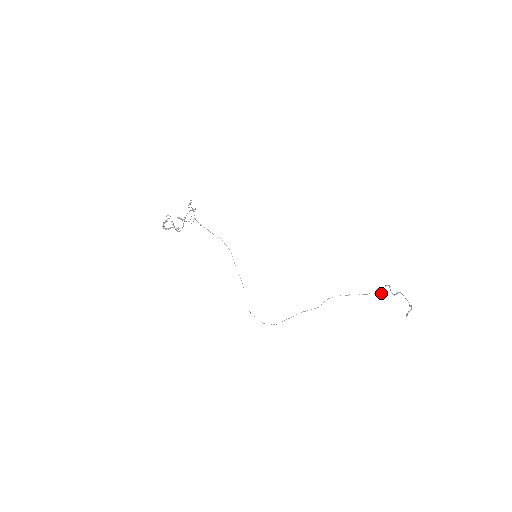
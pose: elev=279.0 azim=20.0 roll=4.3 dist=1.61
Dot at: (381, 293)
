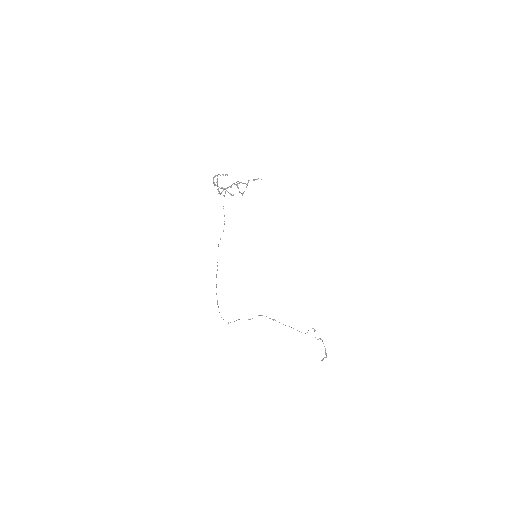
Dot at: occluded
